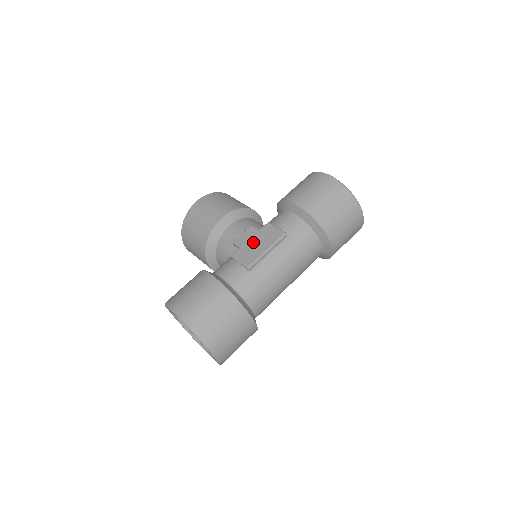
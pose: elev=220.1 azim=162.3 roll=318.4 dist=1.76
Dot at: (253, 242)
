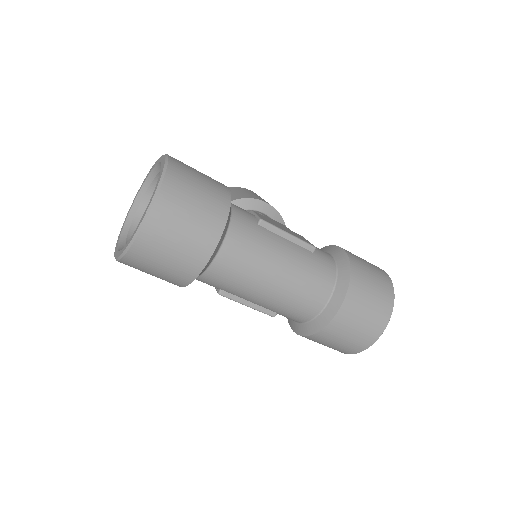
Dot at: (280, 225)
